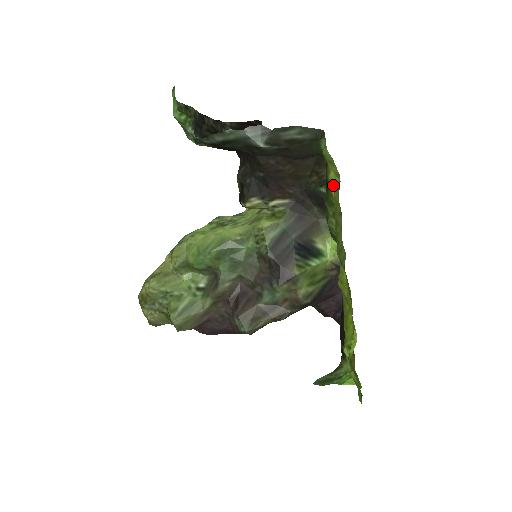
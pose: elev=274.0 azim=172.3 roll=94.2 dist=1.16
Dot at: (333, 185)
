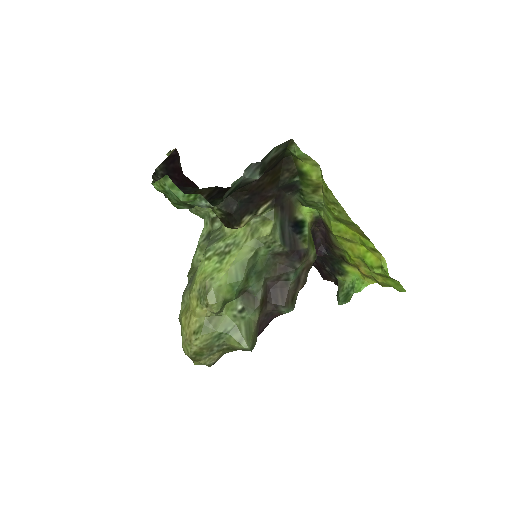
Dot at: (312, 173)
